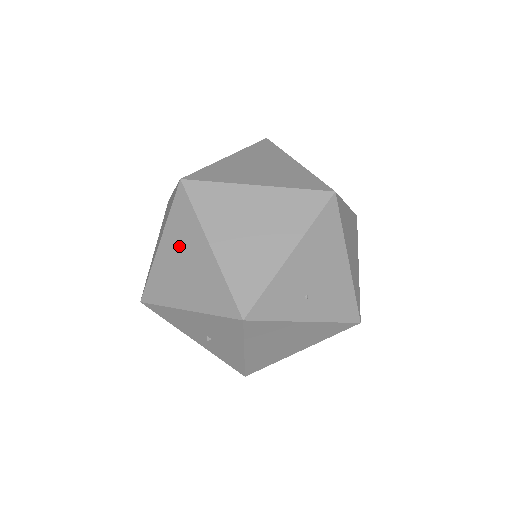
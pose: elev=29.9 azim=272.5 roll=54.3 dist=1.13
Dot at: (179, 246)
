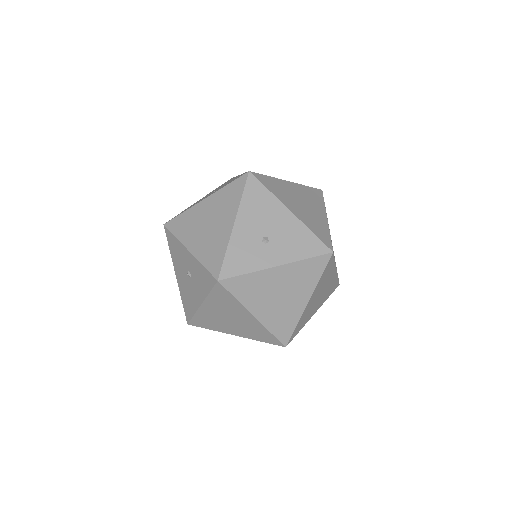
Dot at: occluded
